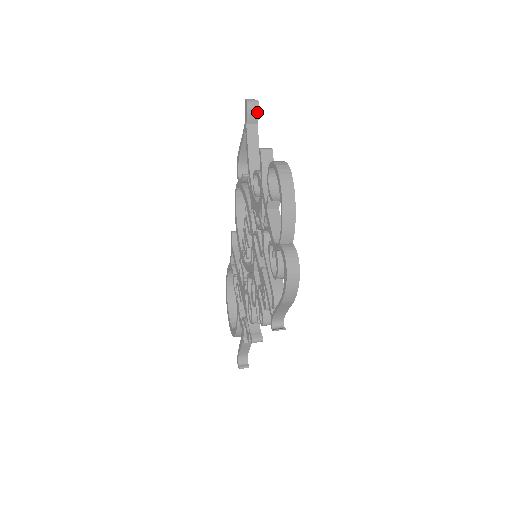
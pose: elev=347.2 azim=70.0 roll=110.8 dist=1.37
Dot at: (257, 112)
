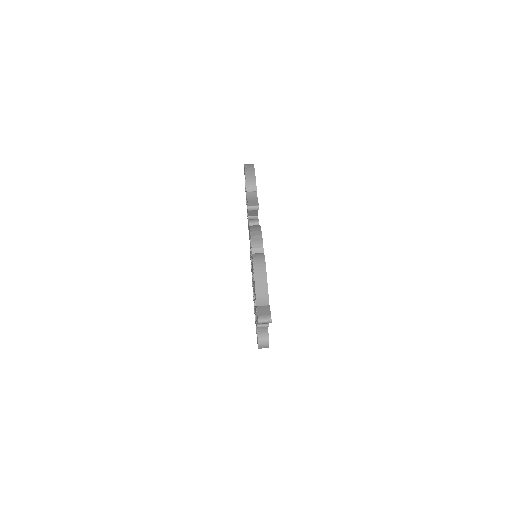
Dot at: occluded
